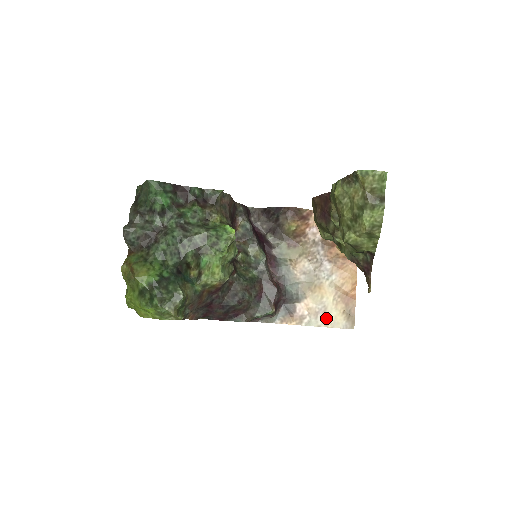
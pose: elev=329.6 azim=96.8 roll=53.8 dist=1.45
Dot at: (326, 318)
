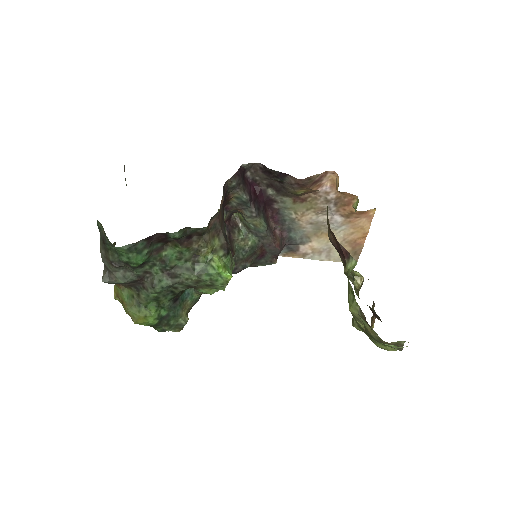
Dot at: (330, 255)
